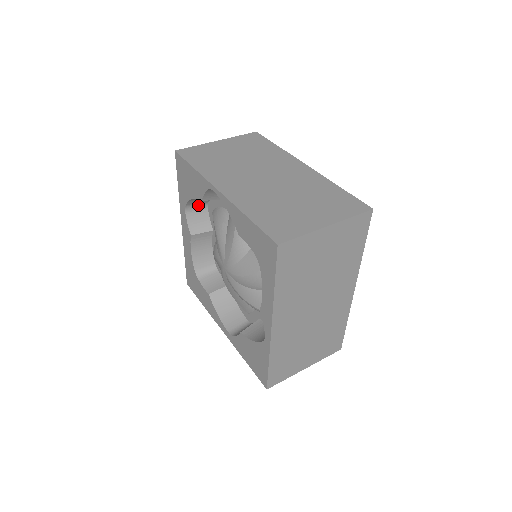
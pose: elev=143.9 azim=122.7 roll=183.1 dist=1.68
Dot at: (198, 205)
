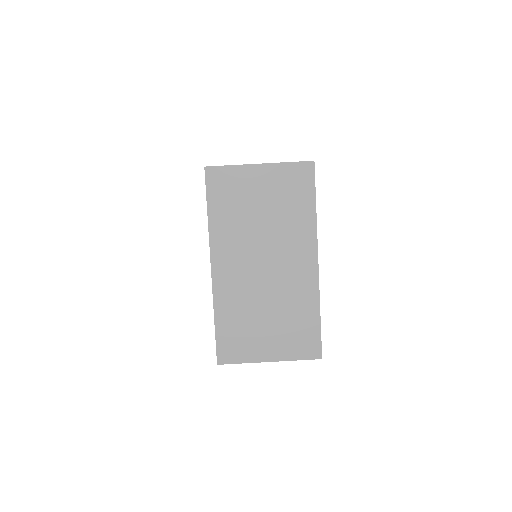
Dot at: occluded
